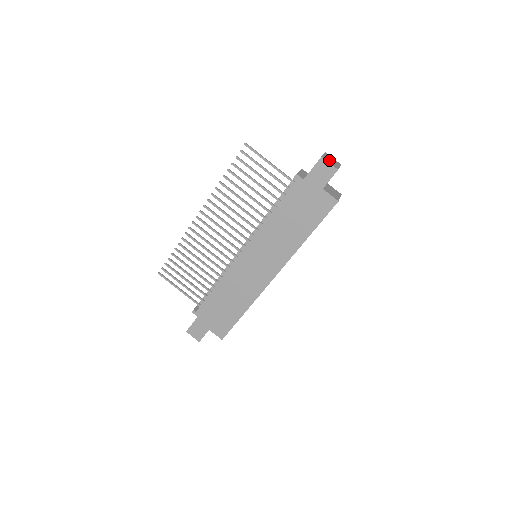
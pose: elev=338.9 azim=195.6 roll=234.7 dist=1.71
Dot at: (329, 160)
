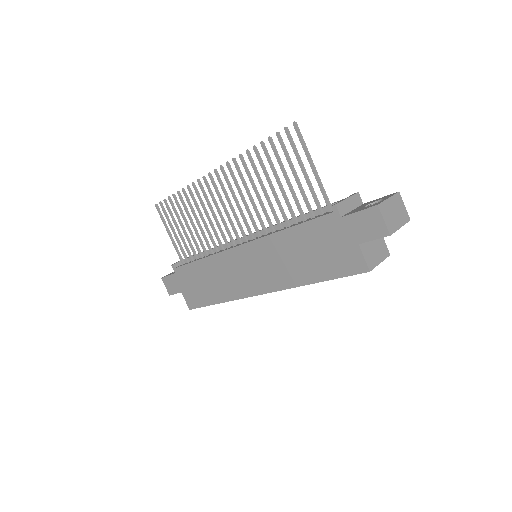
Dot at: (389, 212)
